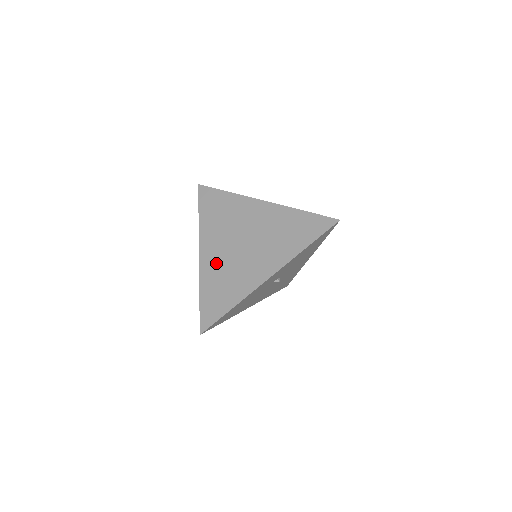
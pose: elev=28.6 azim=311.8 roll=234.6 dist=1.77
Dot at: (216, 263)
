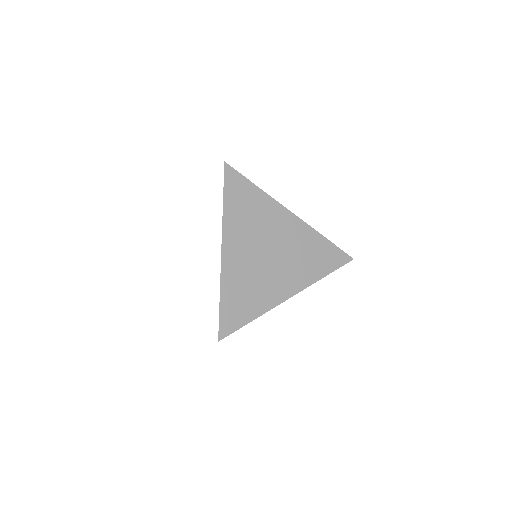
Dot at: (240, 267)
